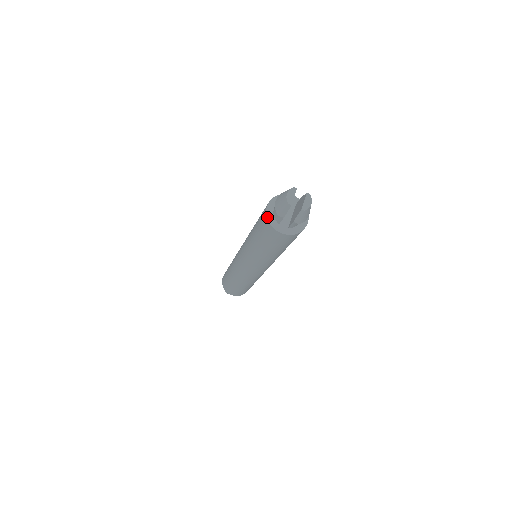
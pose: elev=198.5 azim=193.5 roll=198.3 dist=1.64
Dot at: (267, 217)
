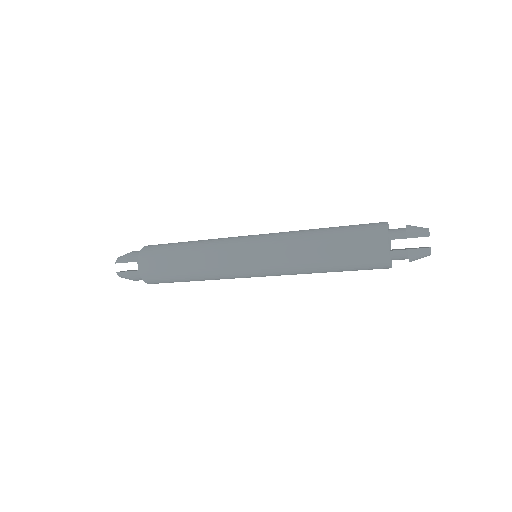
Dot at: occluded
